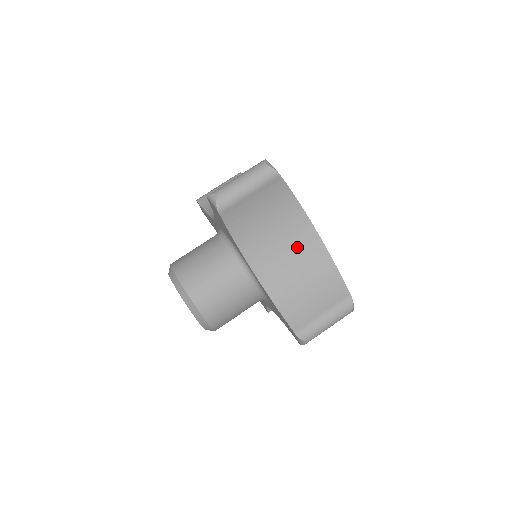
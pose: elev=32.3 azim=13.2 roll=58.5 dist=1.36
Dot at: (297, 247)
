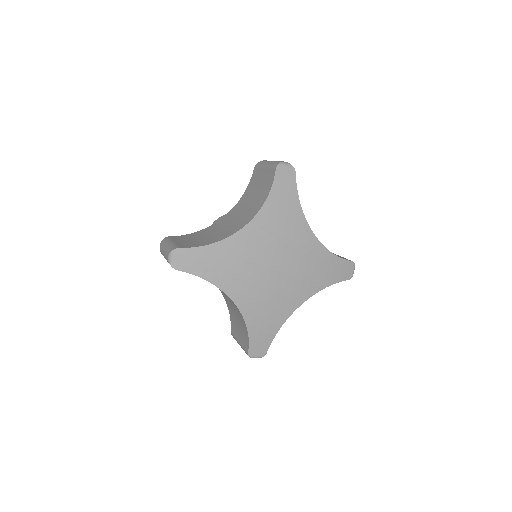
Dot at: occluded
